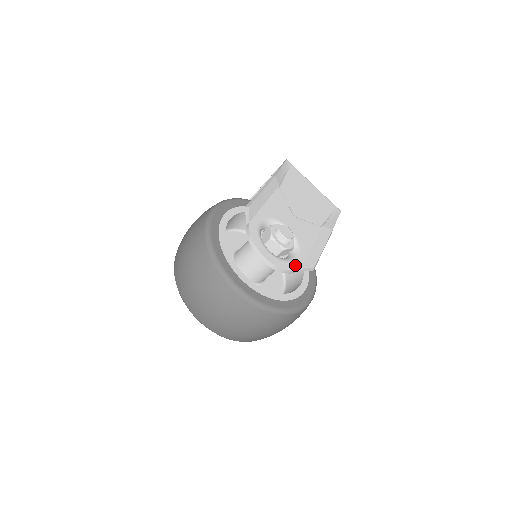
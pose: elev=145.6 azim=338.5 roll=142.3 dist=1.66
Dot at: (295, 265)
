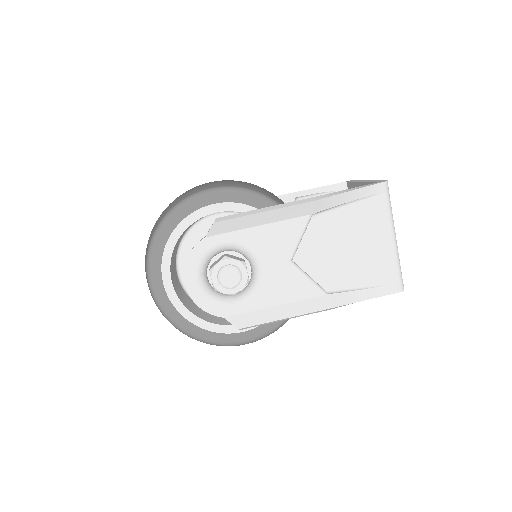
Dot at: (221, 310)
